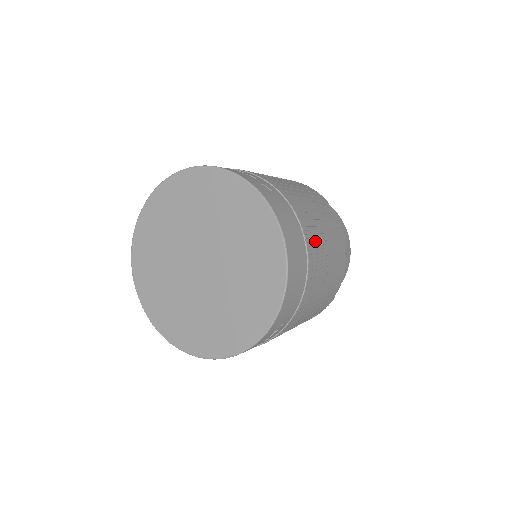
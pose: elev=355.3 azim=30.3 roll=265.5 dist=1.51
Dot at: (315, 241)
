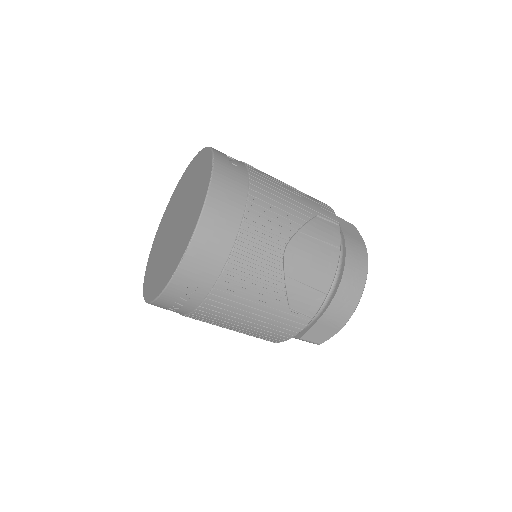
Dot at: (264, 226)
